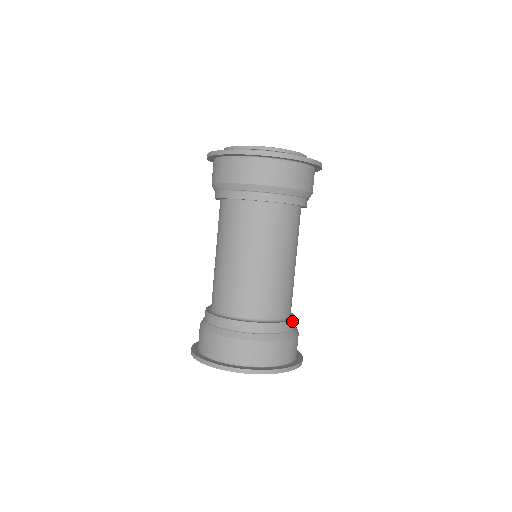
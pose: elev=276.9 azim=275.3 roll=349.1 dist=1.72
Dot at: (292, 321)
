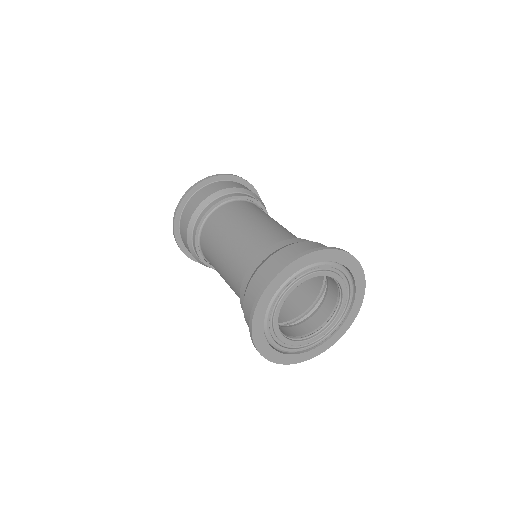
Dot at: occluded
